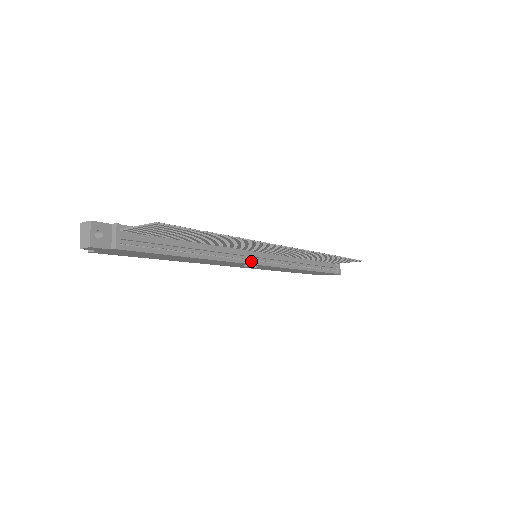
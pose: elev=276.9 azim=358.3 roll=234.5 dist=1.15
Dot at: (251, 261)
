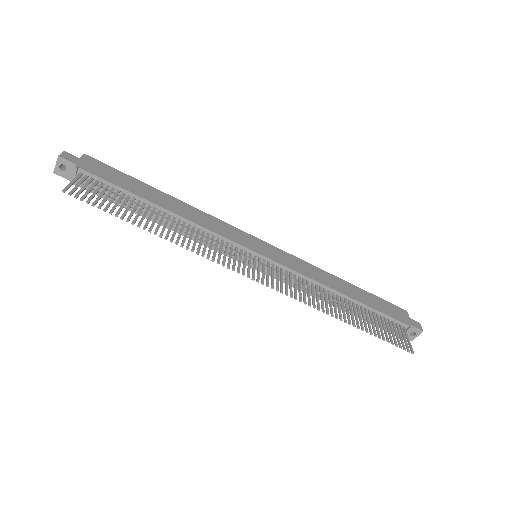
Dot at: occluded
